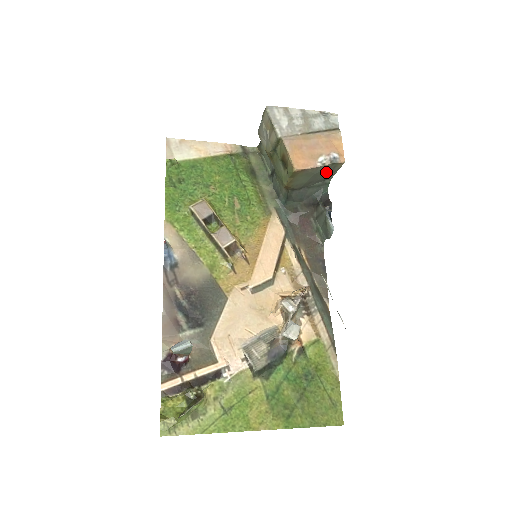
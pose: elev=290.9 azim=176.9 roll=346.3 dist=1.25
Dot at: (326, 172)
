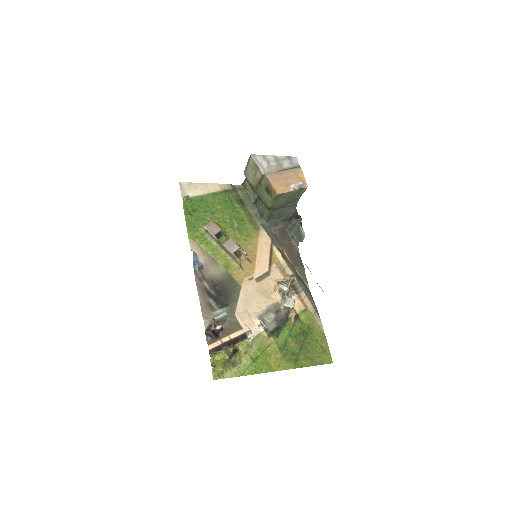
Dot at: (296, 195)
